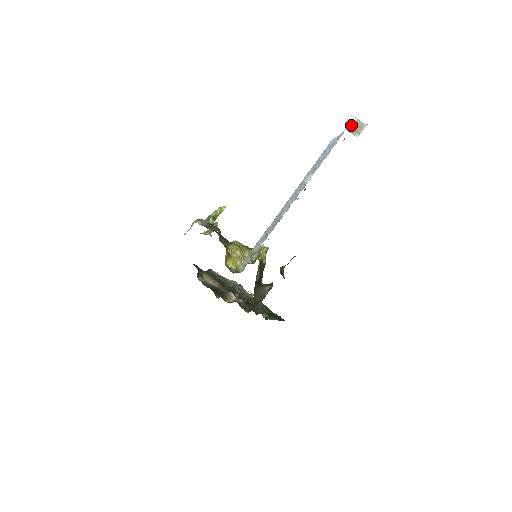
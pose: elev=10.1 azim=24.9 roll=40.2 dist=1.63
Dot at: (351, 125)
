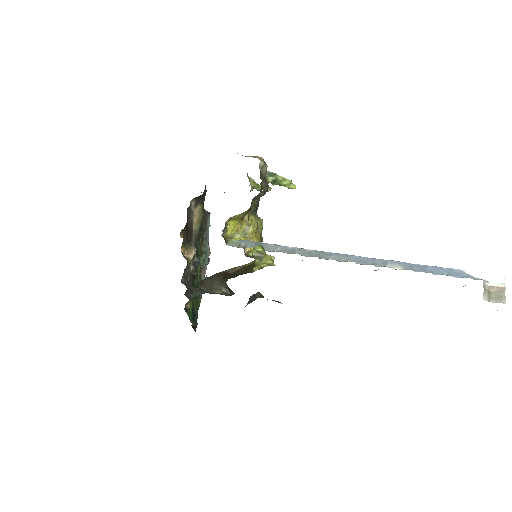
Dot at: (493, 284)
